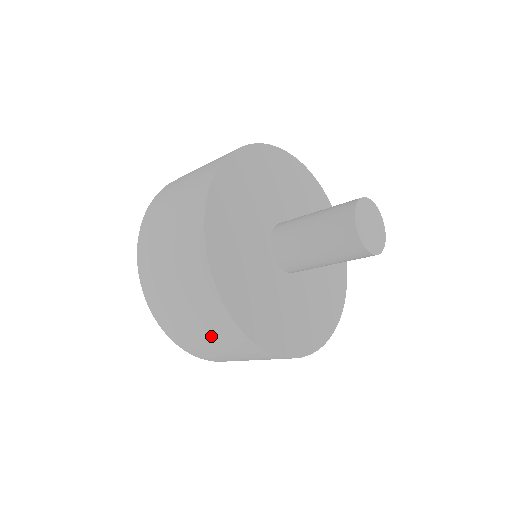
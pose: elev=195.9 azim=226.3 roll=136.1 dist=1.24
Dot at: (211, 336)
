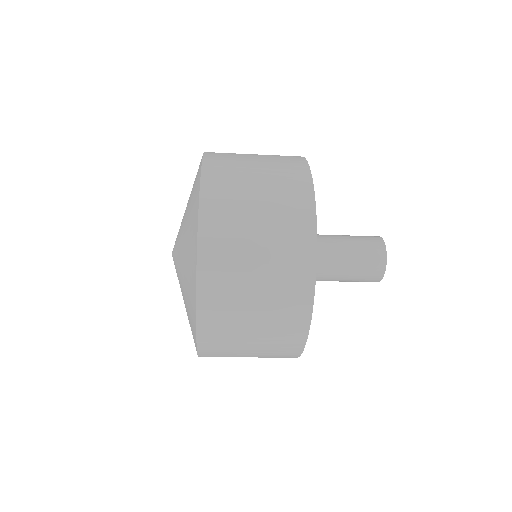
Dot at: occluded
